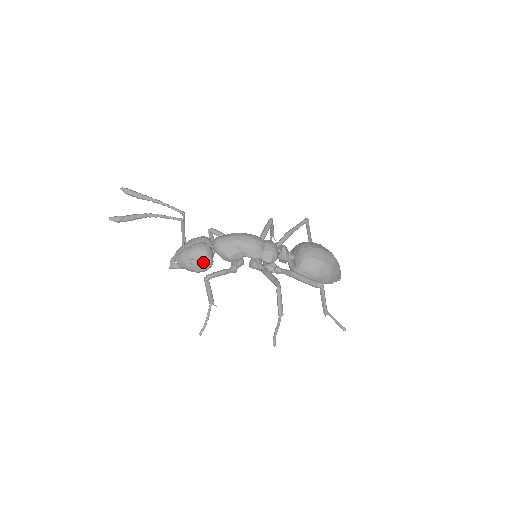
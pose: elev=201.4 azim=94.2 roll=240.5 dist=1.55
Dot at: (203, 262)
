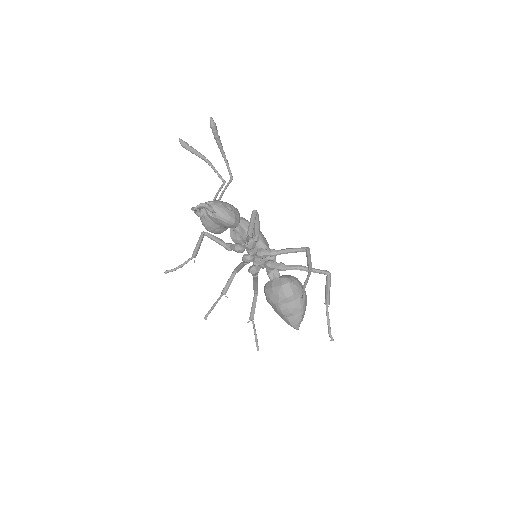
Dot at: (237, 214)
